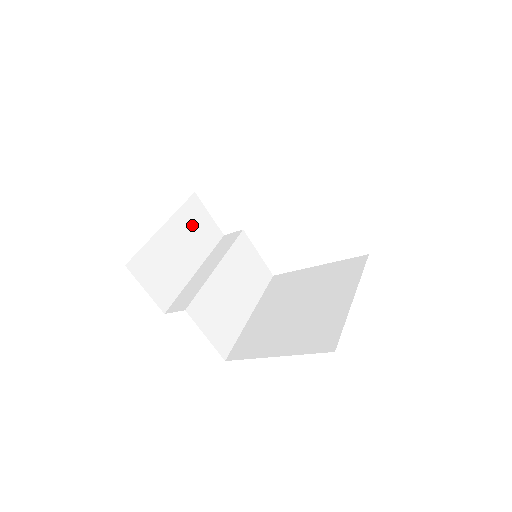
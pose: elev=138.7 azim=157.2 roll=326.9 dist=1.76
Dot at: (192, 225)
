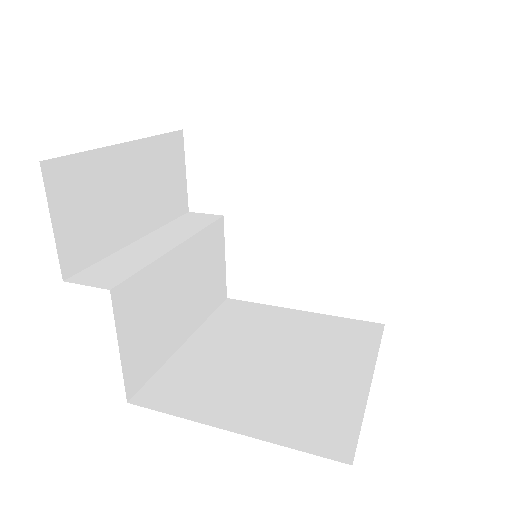
Dot at: (161, 170)
